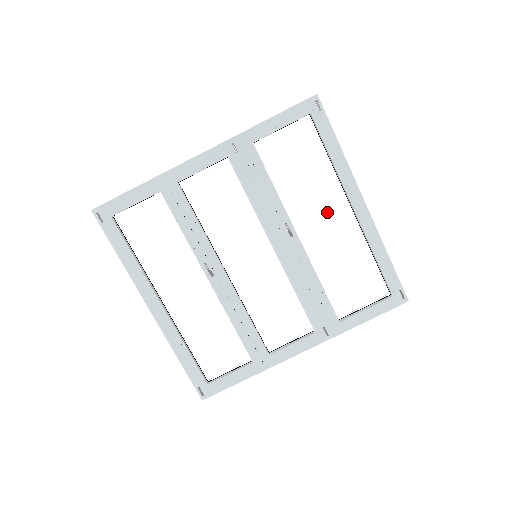
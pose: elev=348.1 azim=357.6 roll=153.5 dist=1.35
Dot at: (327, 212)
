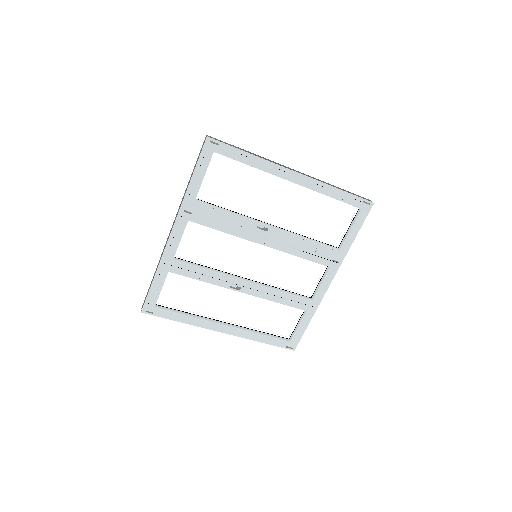
Dot at: (277, 196)
